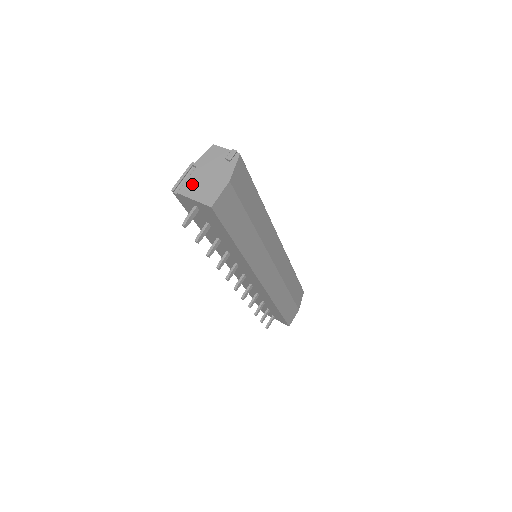
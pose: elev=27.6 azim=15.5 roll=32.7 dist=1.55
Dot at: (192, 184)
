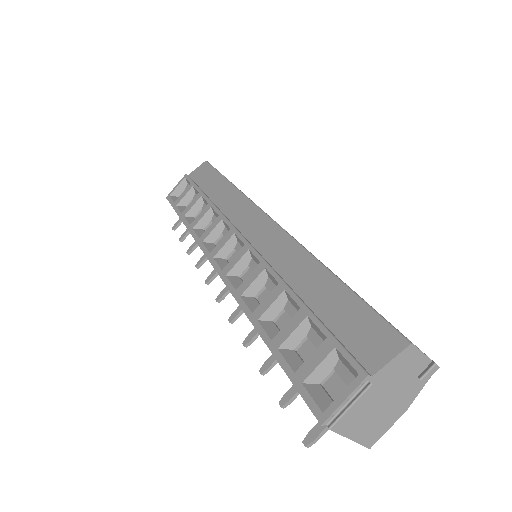
Dot at: (357, 416)
